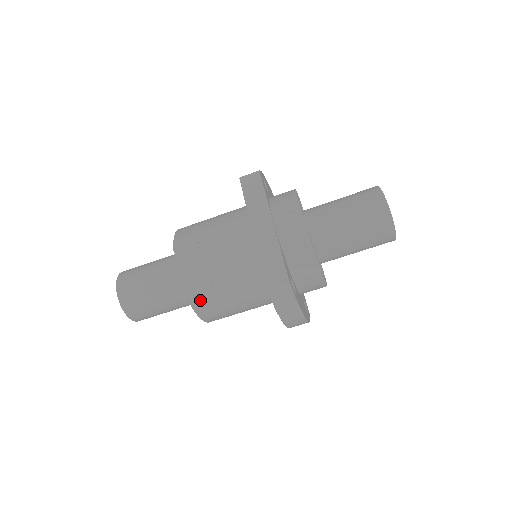
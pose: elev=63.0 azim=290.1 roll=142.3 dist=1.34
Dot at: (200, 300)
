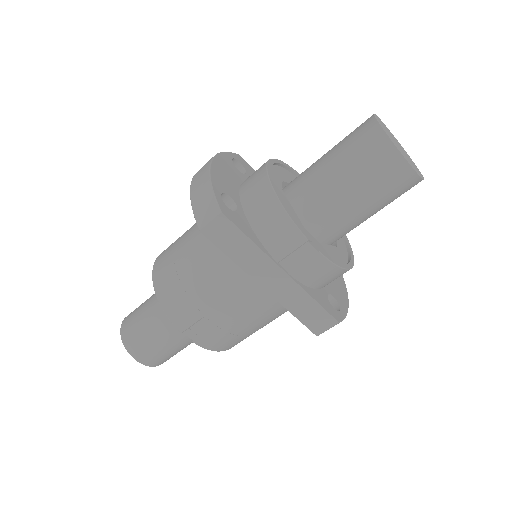
Dot at: occluded
